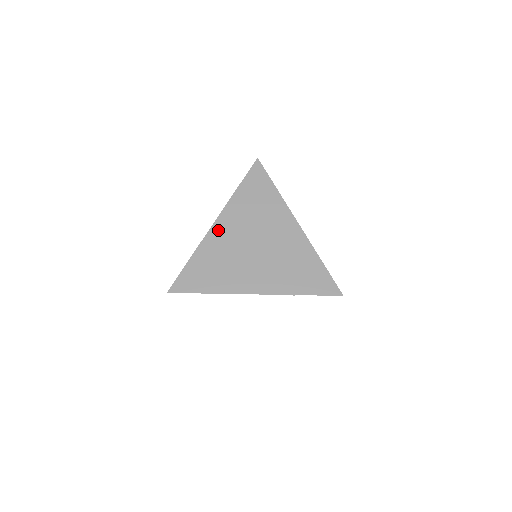
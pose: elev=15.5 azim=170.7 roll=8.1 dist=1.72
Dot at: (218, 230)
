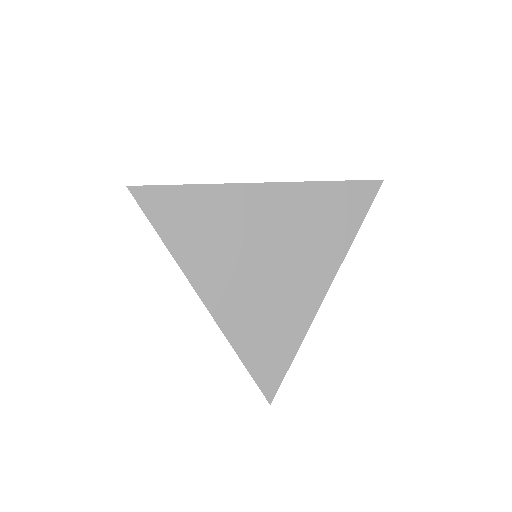
Dot at: (253, 195)
